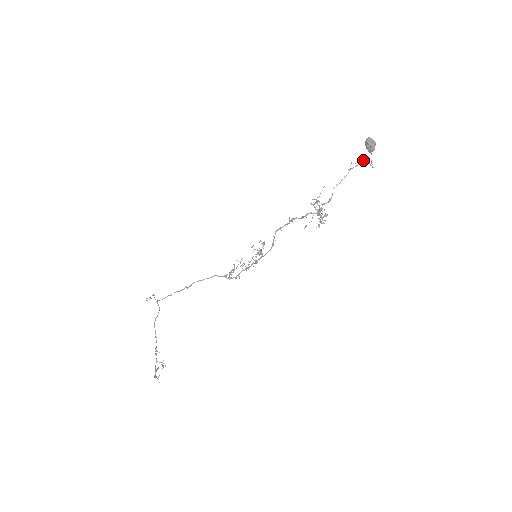
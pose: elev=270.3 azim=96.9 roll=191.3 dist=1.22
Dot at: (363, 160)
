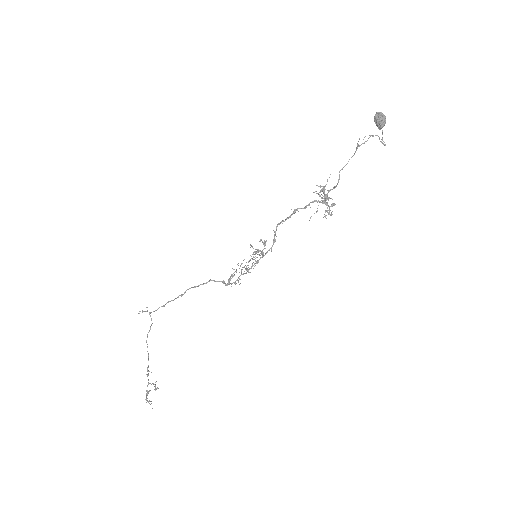
Dot at: (372, 136)
